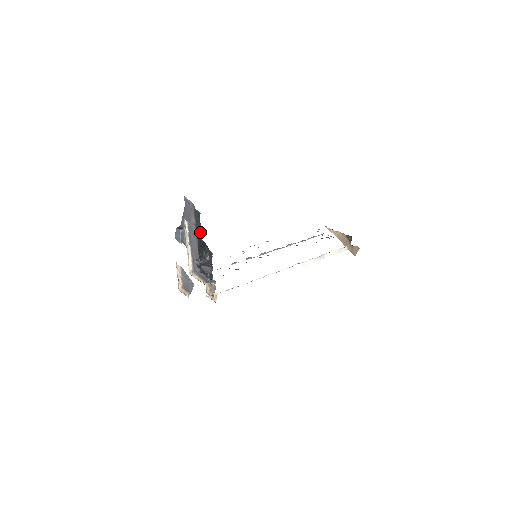
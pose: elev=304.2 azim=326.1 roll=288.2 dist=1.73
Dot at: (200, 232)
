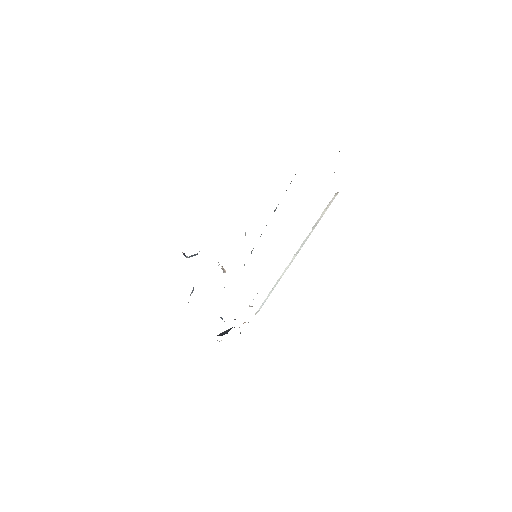
Dot at: occluded
